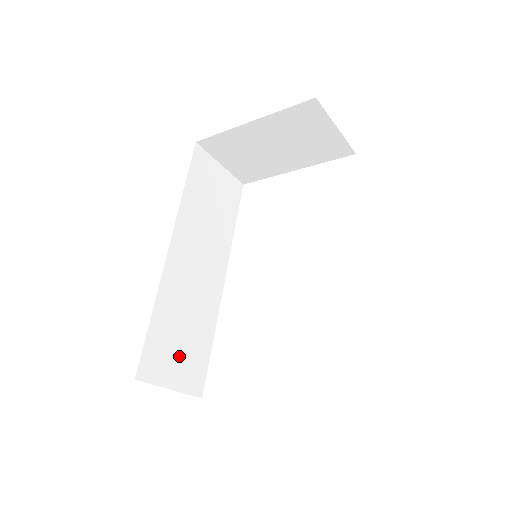
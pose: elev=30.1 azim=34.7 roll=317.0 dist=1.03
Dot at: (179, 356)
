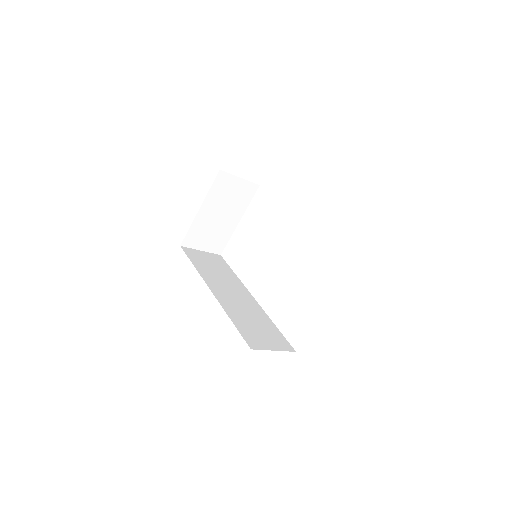
Dot at: (264, 335)
